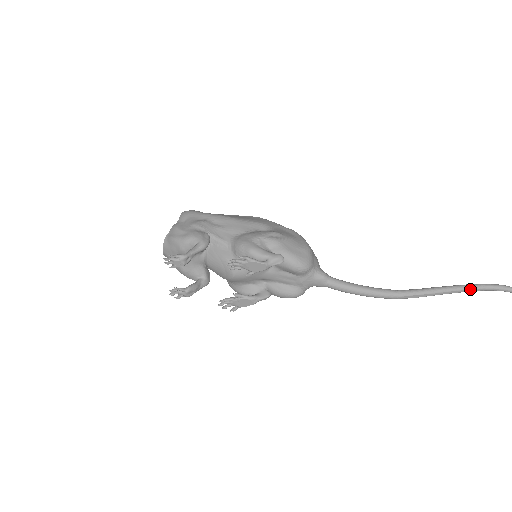
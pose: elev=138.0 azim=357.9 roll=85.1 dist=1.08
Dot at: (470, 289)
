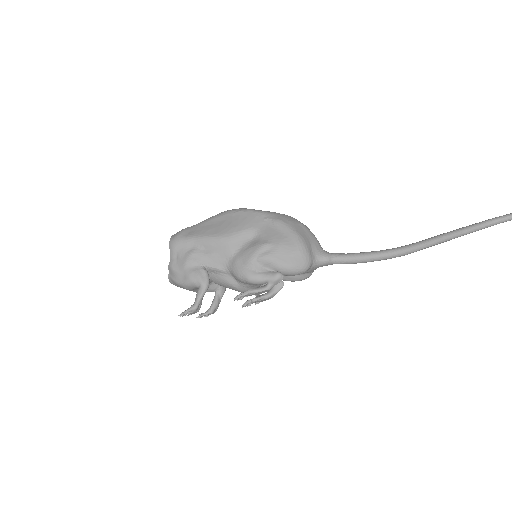
Dot at: (477, 230)
